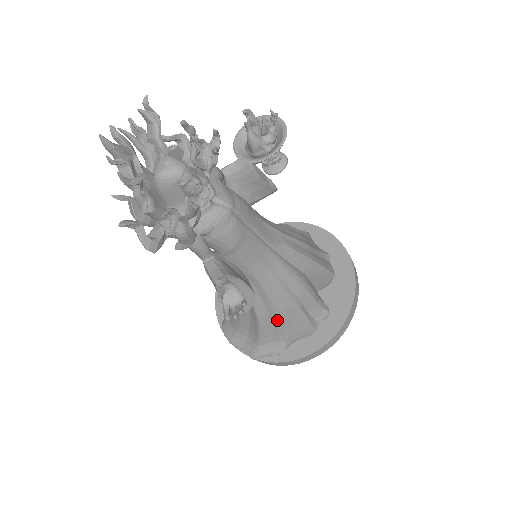
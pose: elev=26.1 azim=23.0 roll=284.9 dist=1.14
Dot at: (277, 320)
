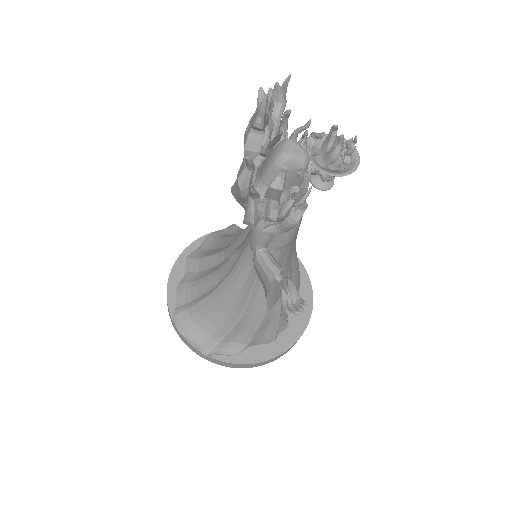
Dot at: (257, 322)
